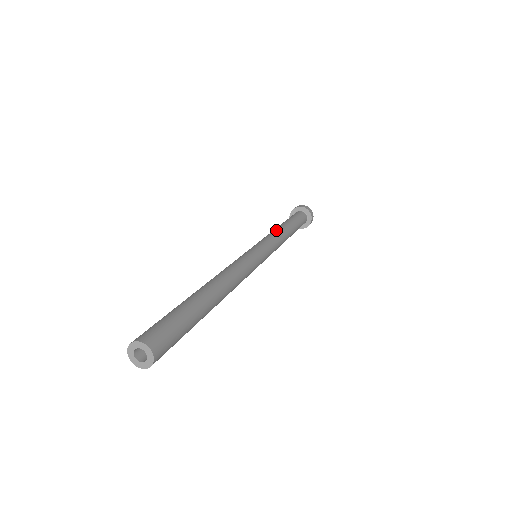
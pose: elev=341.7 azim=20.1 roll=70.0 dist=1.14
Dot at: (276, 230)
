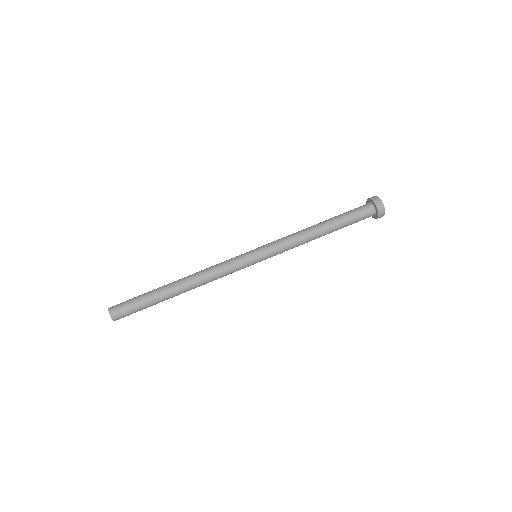
Dot at: (304, 238)
